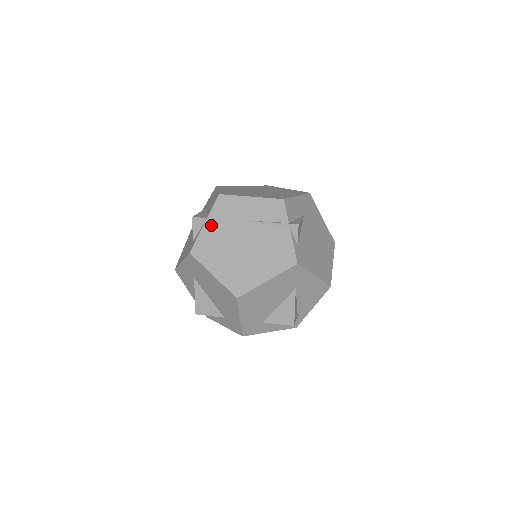
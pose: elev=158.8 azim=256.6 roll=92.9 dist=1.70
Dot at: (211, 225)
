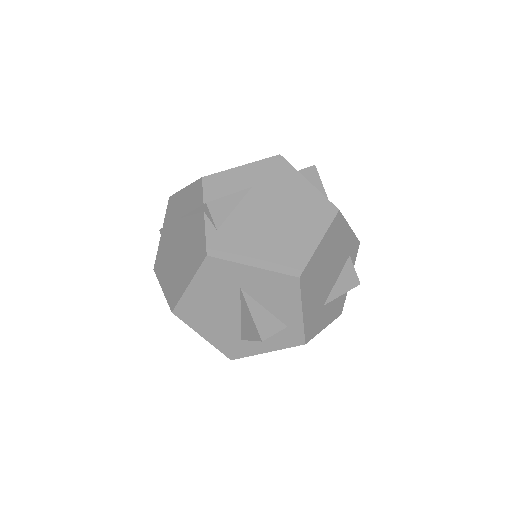
Dot at: (164, 233)
